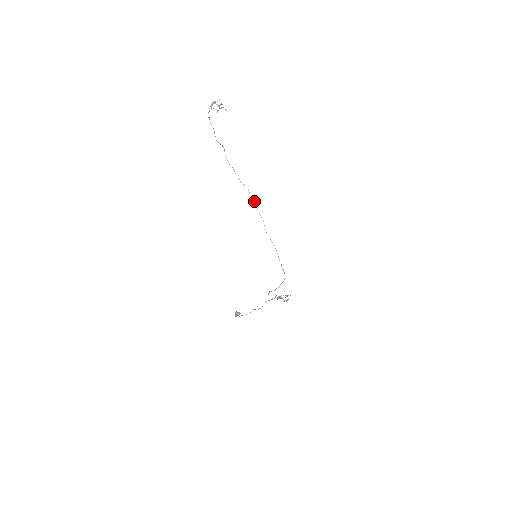
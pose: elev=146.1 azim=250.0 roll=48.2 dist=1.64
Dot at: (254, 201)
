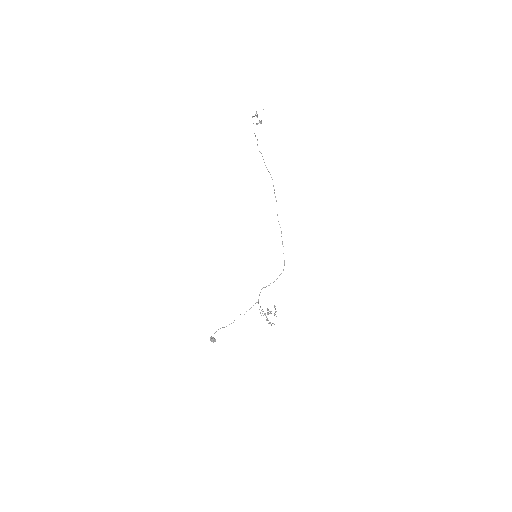
Dot at: (273, 185)
